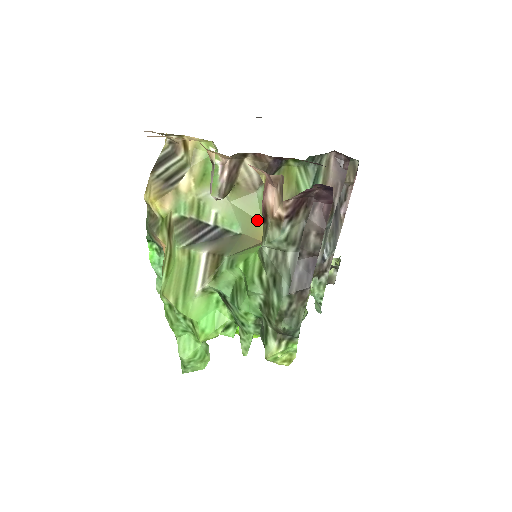
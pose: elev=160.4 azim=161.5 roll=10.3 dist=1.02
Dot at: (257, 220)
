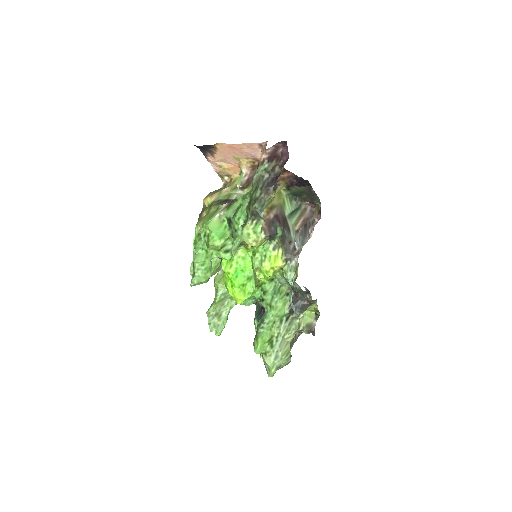
Dot at: occluded
